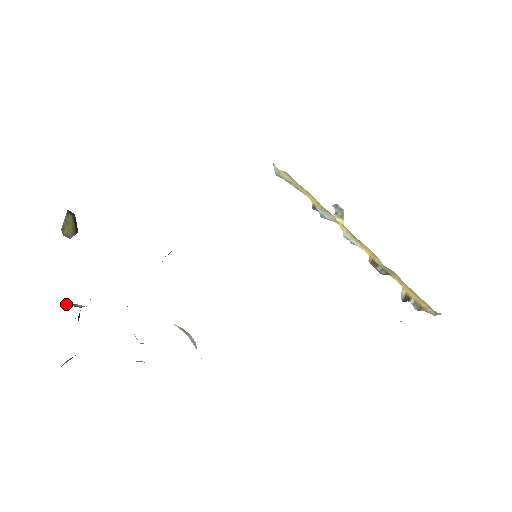
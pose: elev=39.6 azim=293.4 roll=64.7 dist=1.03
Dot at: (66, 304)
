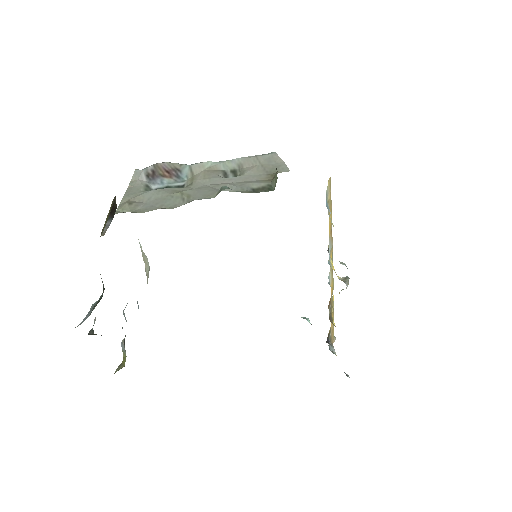
Dot at: occluded
